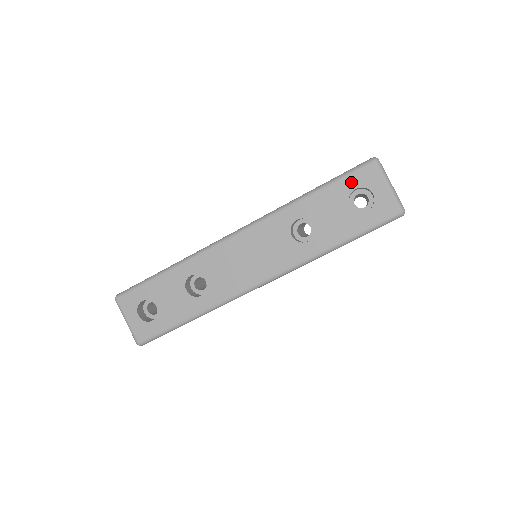
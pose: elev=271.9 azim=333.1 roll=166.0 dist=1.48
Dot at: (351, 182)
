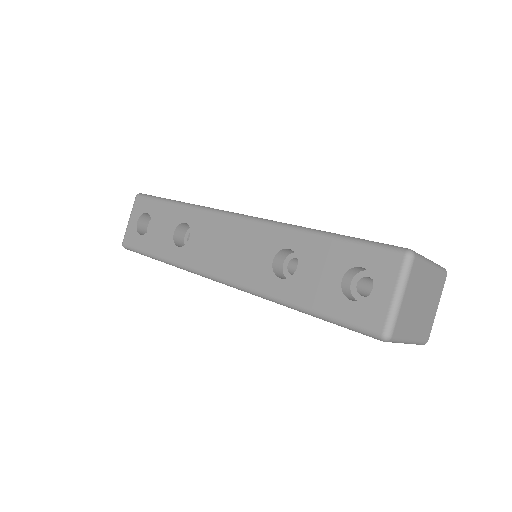
Dot at: (364, 256)
